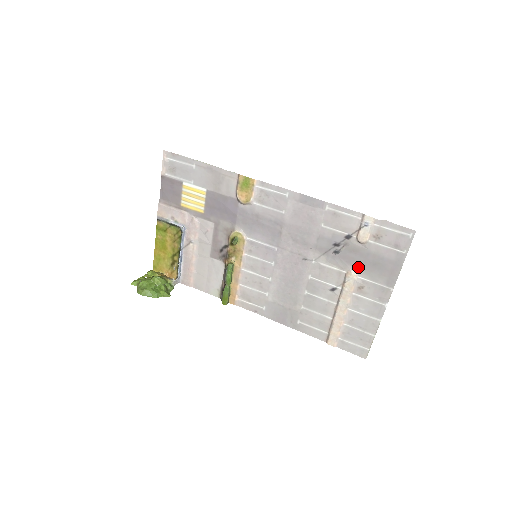
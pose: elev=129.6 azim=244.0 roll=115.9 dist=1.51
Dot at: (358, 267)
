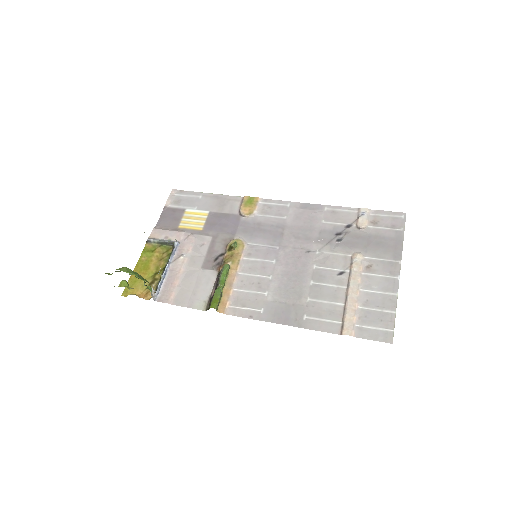
Dot at: (362, 249)
